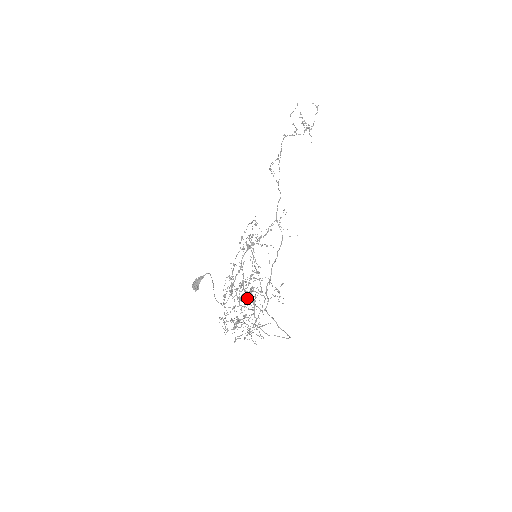
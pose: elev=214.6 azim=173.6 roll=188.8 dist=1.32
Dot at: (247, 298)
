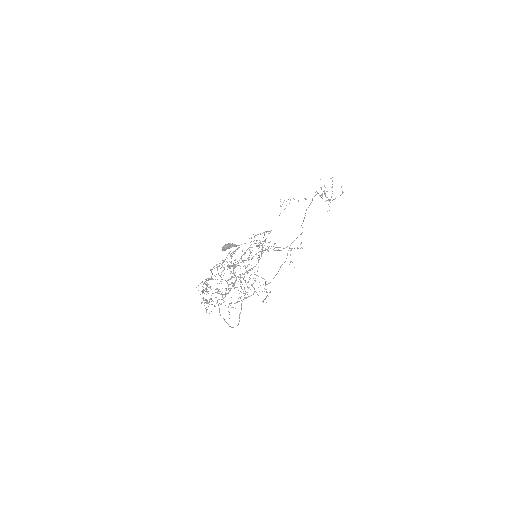
Dot at: (241, 281)
